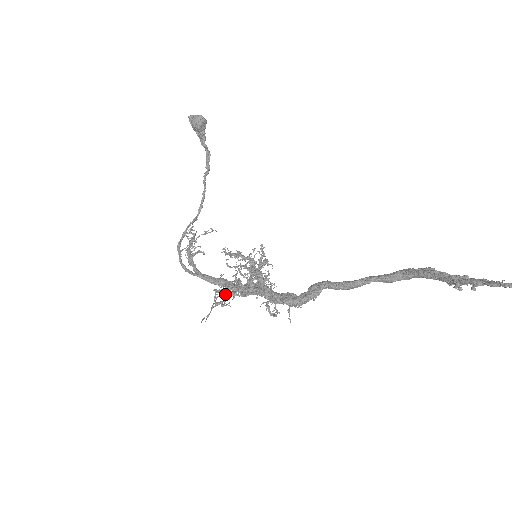
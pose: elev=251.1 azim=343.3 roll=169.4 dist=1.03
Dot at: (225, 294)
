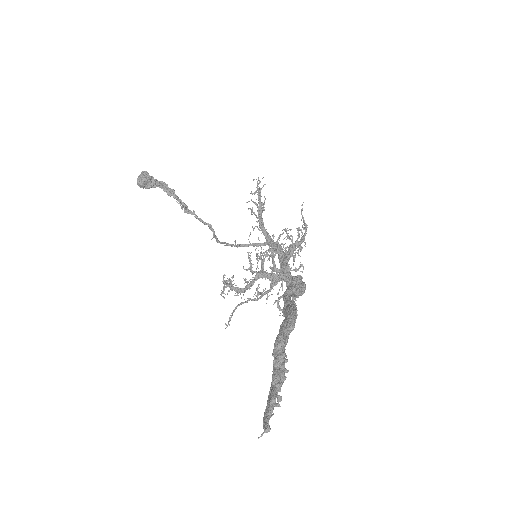
Dot at: (258, 293)
